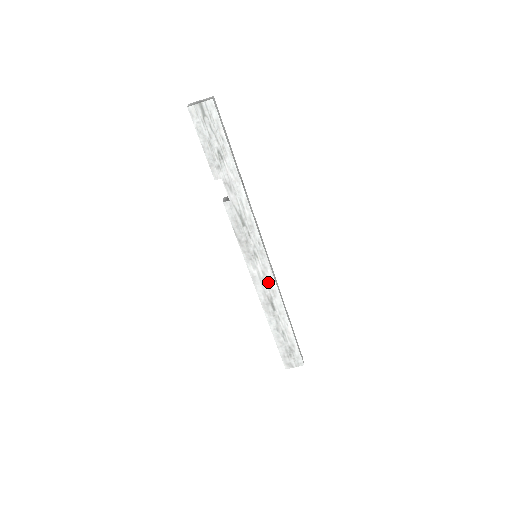
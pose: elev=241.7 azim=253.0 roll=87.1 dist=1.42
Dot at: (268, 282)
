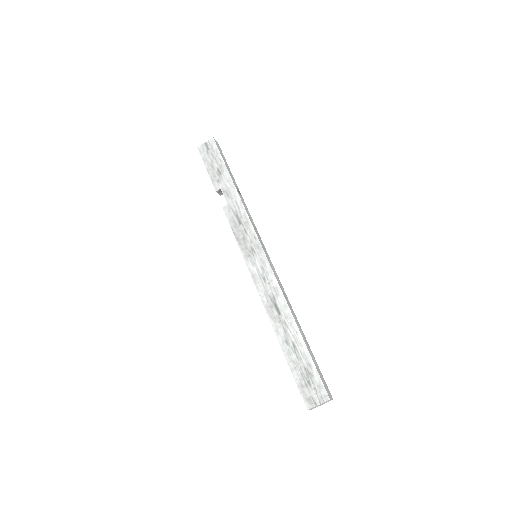
Dot at: (268, 279)
